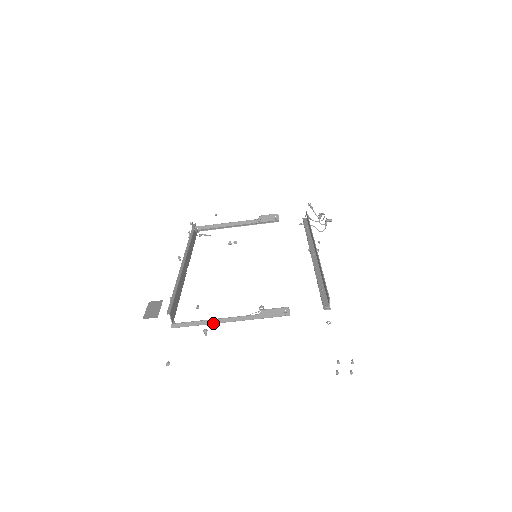
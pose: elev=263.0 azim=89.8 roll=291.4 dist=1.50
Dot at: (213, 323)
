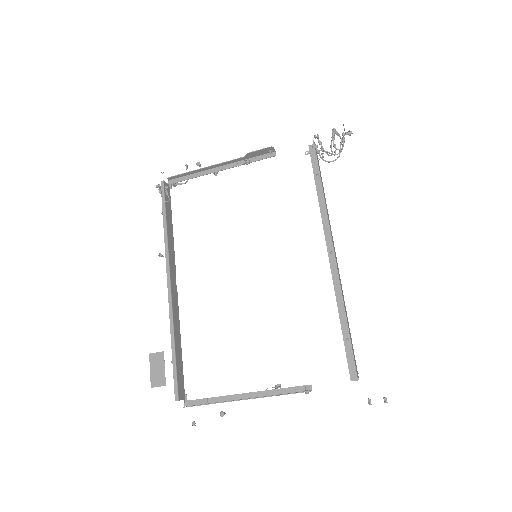
Dot at: occluded
